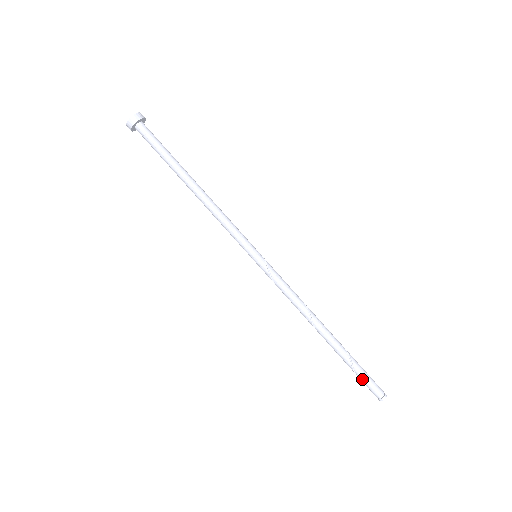
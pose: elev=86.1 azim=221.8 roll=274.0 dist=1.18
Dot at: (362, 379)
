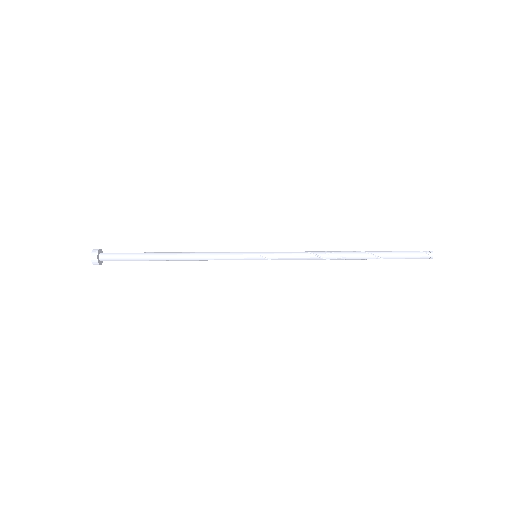
Dot at: occluded
